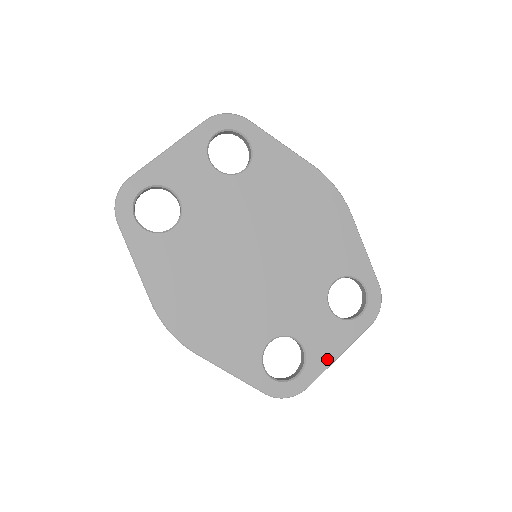
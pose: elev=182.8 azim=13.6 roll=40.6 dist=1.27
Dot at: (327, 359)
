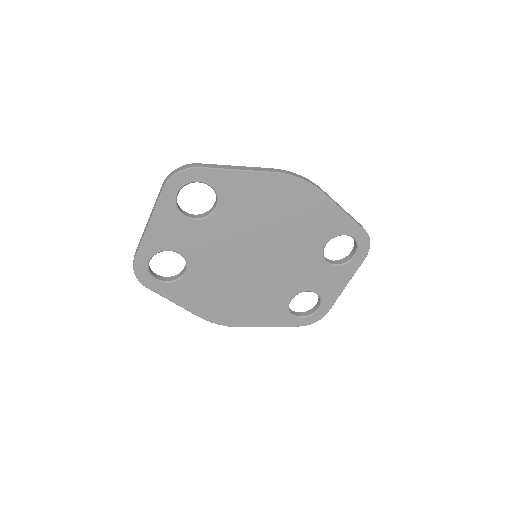
Dot at: (337, 292)
